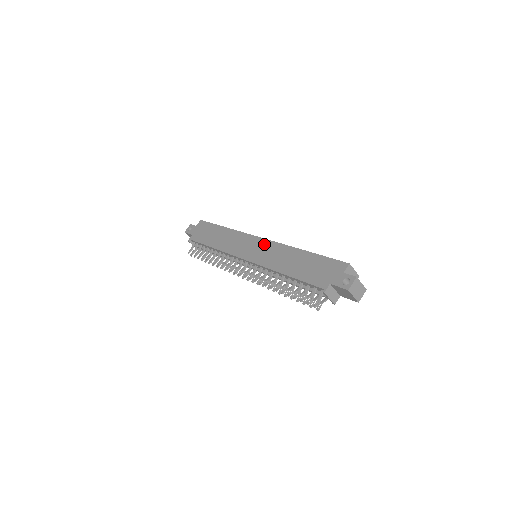
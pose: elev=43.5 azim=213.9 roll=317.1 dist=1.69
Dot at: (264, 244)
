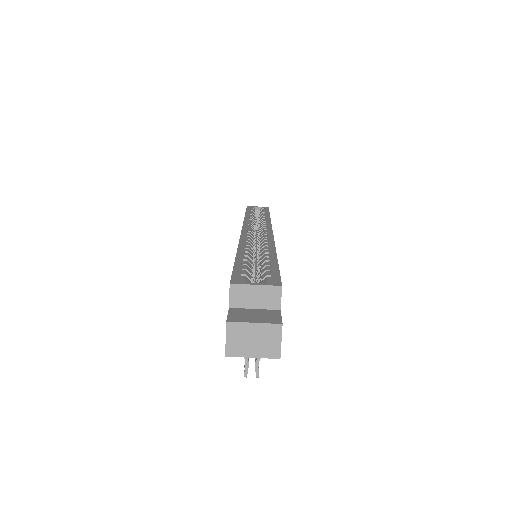
Dot at: occluded
